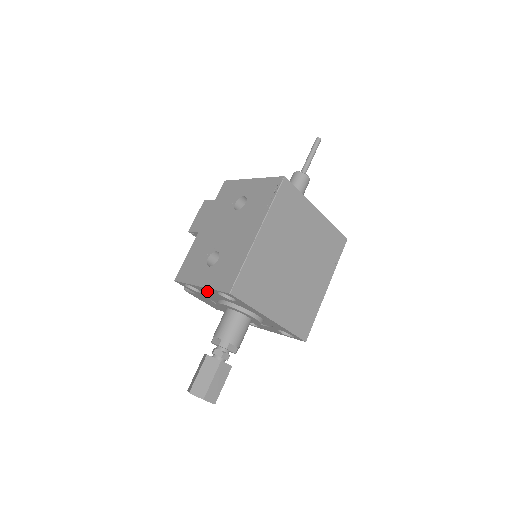
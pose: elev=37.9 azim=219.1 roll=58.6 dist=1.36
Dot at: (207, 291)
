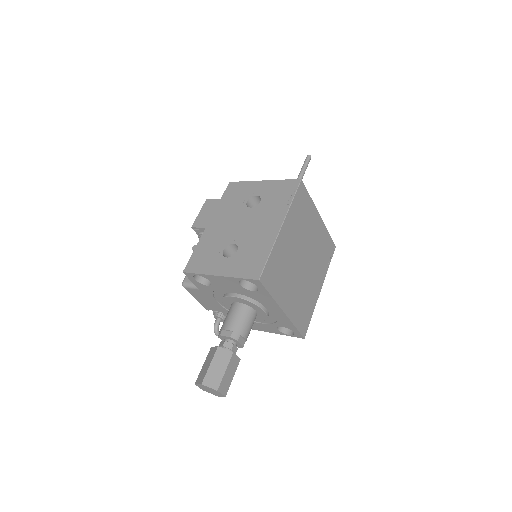
Dot at: (223, 282)
